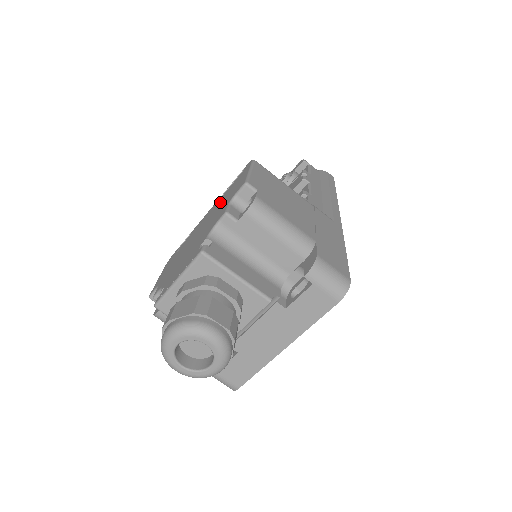
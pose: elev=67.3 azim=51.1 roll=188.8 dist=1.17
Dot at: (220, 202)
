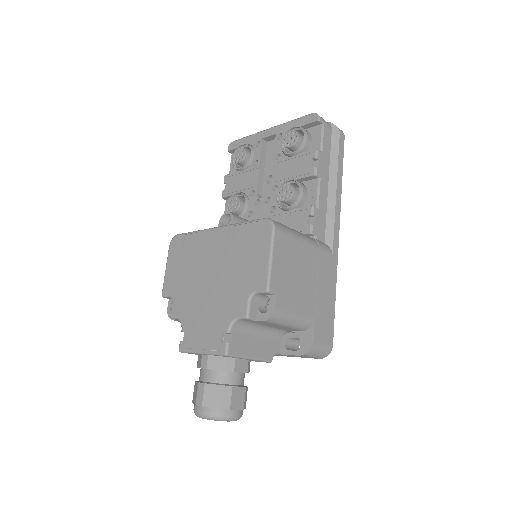
Dot at: (235, 253)
